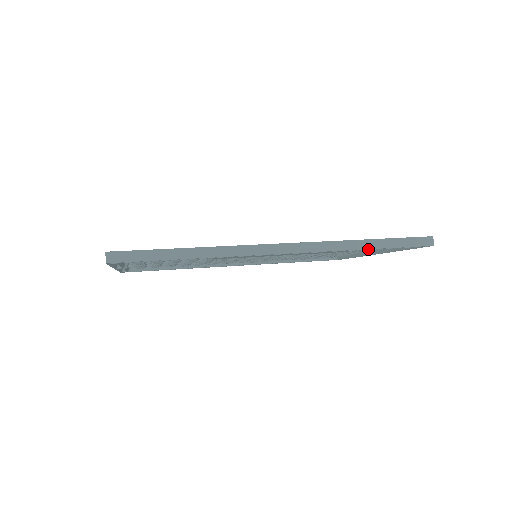
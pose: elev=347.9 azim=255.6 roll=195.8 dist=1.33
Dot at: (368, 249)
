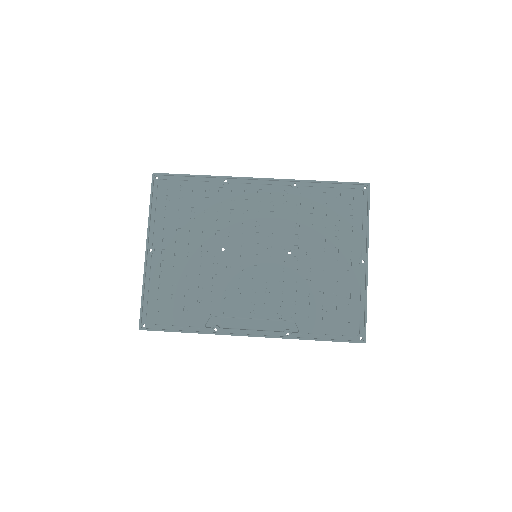
Dot at: occluded
